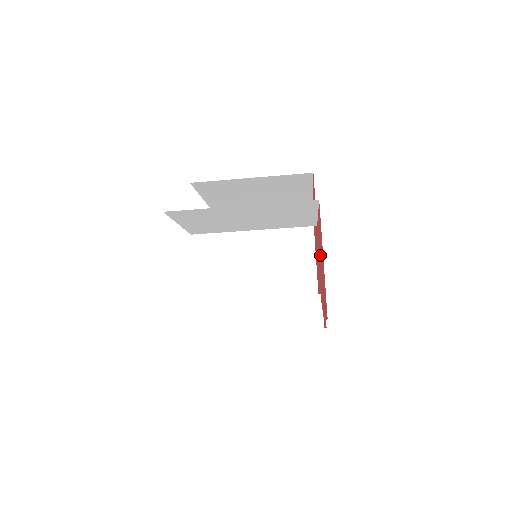
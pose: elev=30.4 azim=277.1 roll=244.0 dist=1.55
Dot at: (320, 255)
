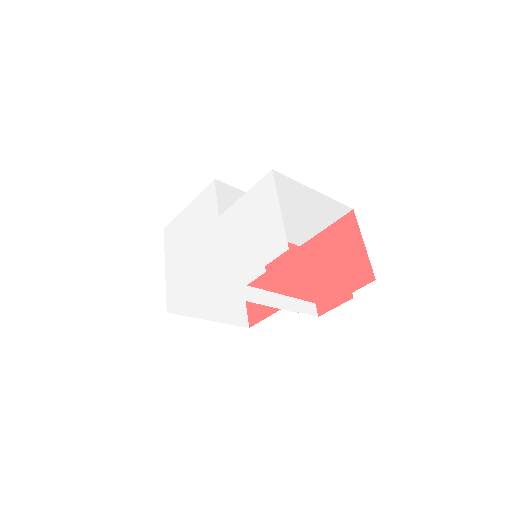
Dot at: (326, 257)
